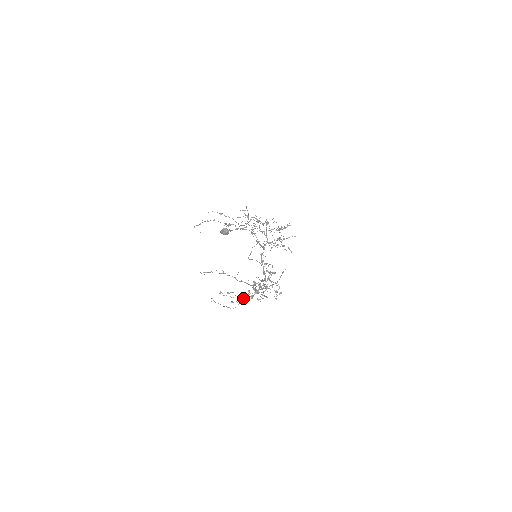
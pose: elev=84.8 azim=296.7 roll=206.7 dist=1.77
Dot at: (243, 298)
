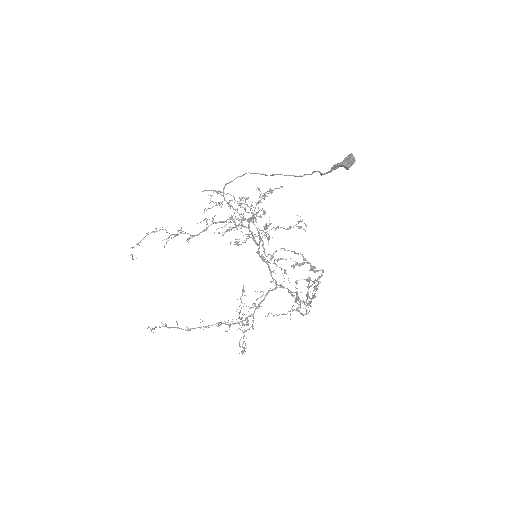
Dot at: (310, 303)
